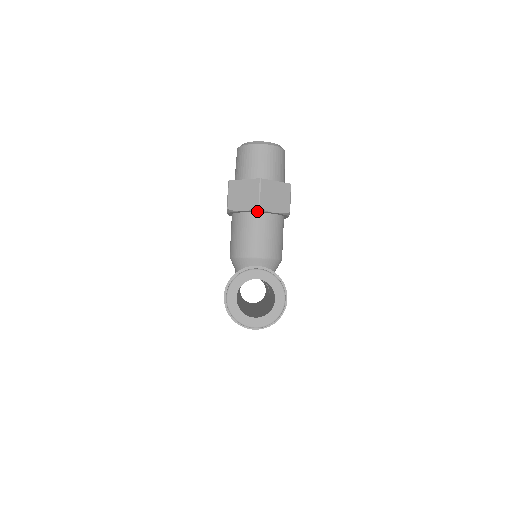
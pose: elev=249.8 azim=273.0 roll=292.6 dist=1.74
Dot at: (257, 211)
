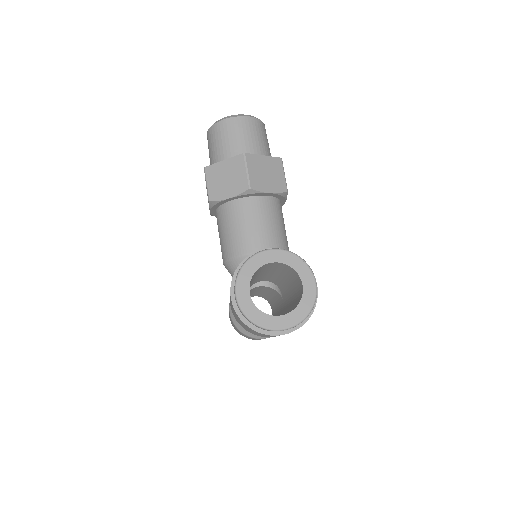
Dot at: (248, 194)
